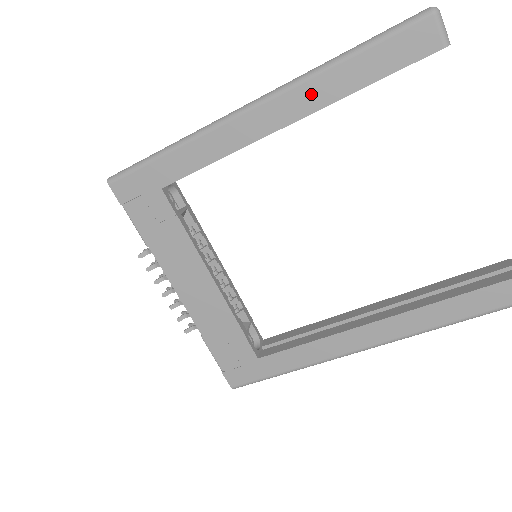
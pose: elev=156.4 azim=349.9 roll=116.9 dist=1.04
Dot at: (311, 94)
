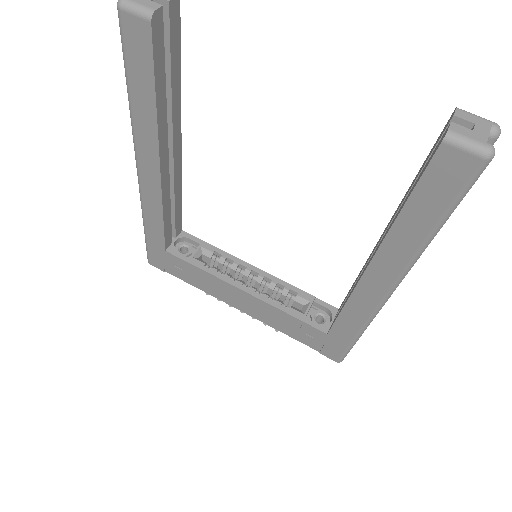
Dot at: (144, 135)
